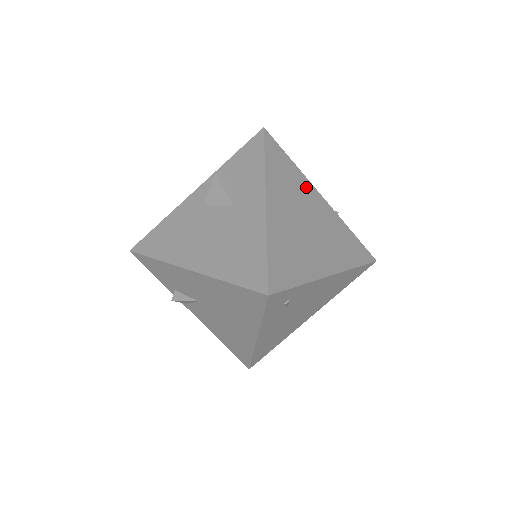
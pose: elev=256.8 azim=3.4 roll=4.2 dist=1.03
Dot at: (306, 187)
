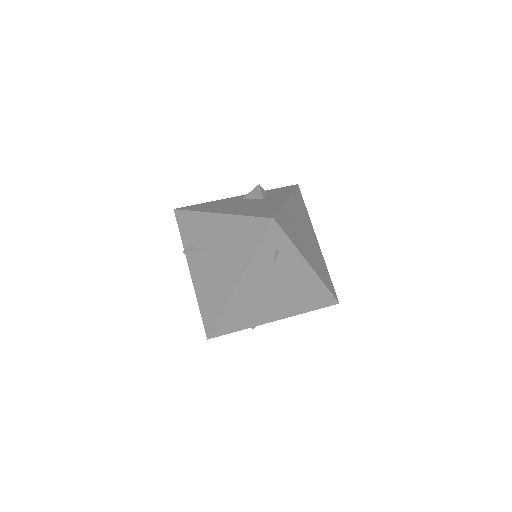
Dot at: (310, 226)
